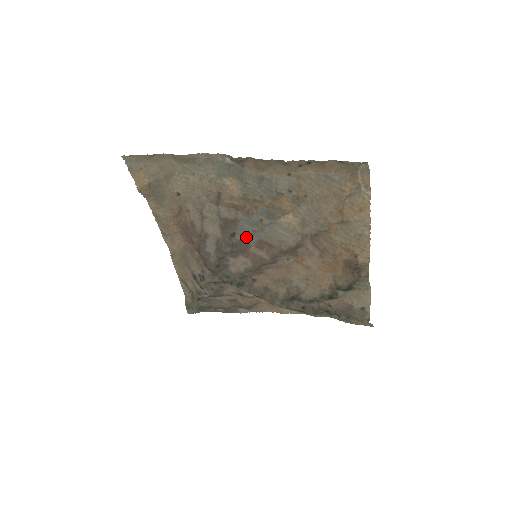
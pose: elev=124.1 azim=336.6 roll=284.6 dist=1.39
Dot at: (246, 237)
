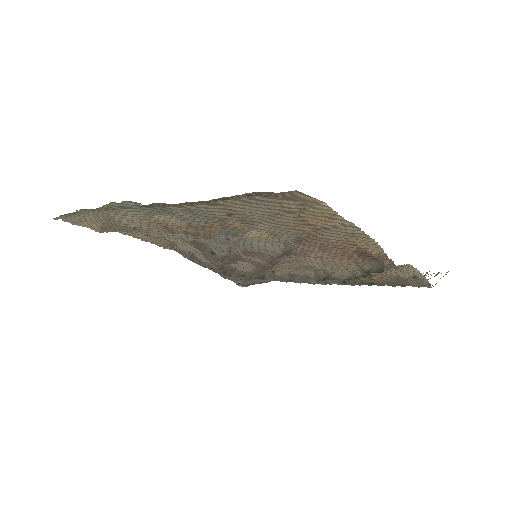
Dot at: (226, 253)
